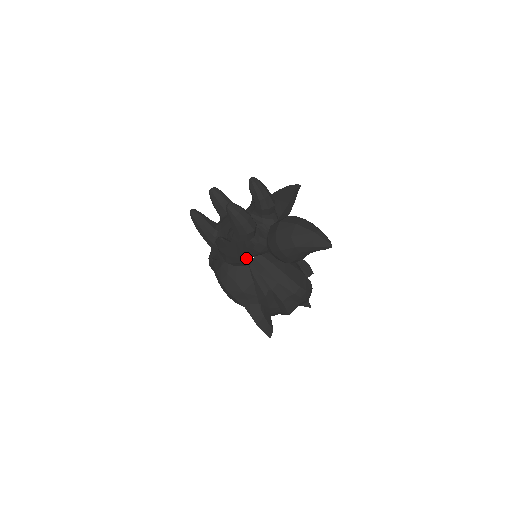
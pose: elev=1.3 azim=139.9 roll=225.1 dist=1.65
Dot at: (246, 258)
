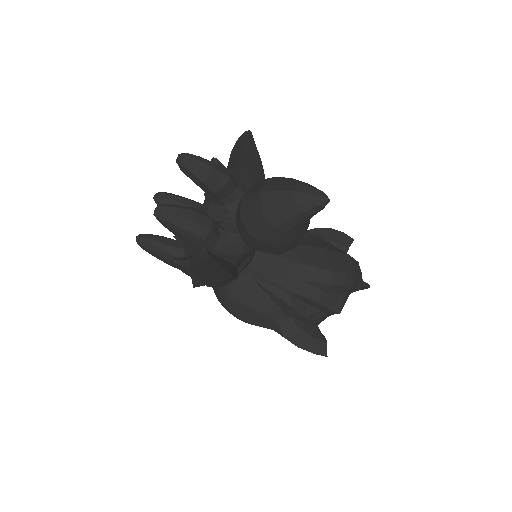
Dot at: (220, 274)
